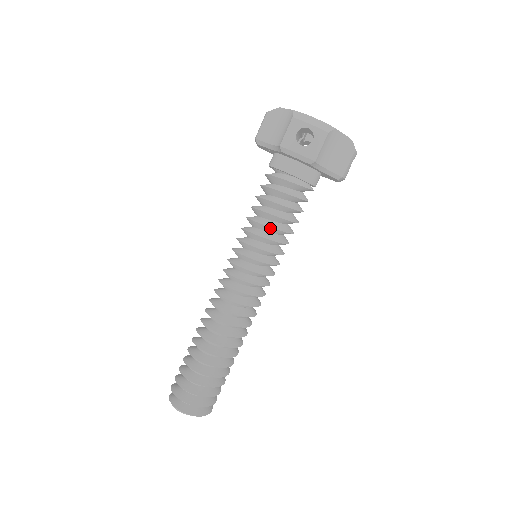
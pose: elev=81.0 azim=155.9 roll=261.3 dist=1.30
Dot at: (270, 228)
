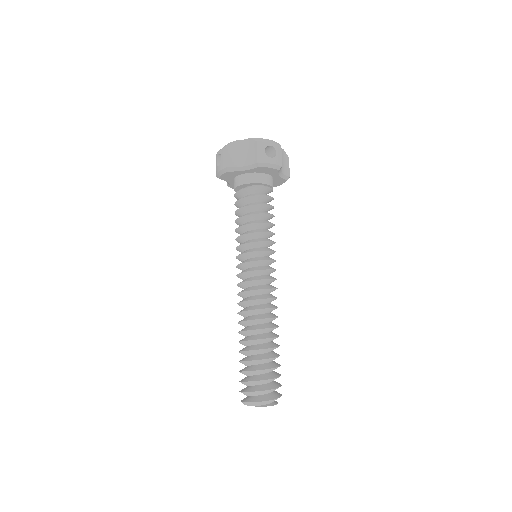
Dot at: (240, 228)
